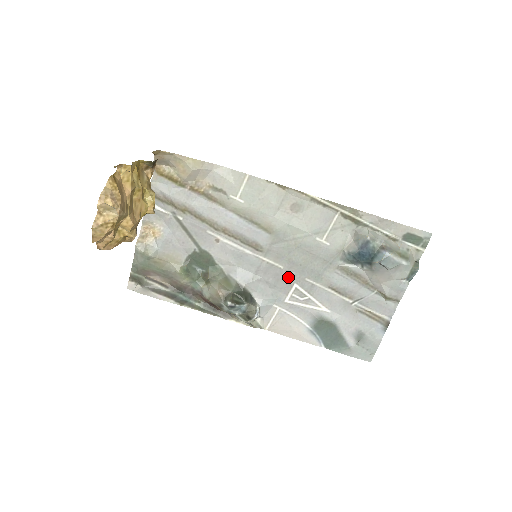
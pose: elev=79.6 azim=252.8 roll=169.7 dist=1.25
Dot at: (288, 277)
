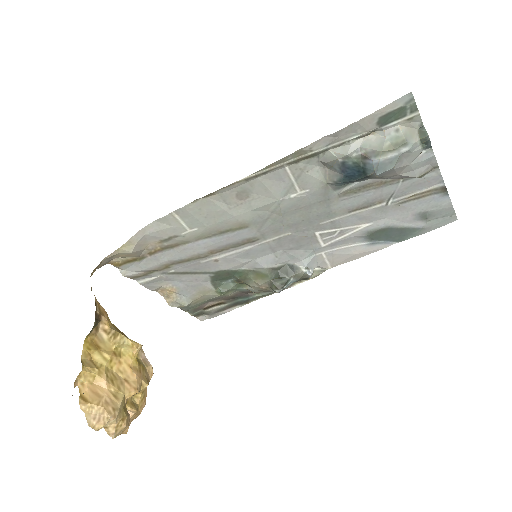
Dot at: (303, 234)
